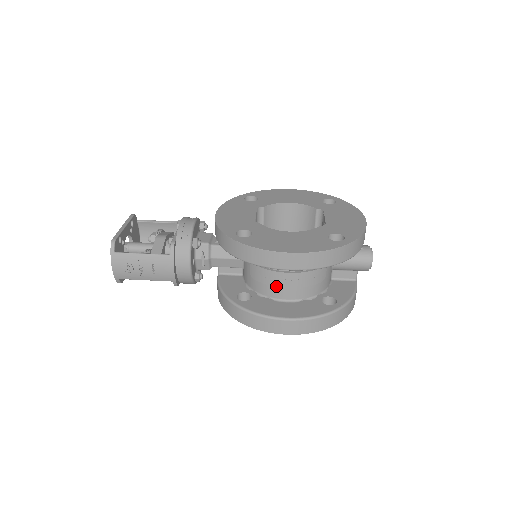
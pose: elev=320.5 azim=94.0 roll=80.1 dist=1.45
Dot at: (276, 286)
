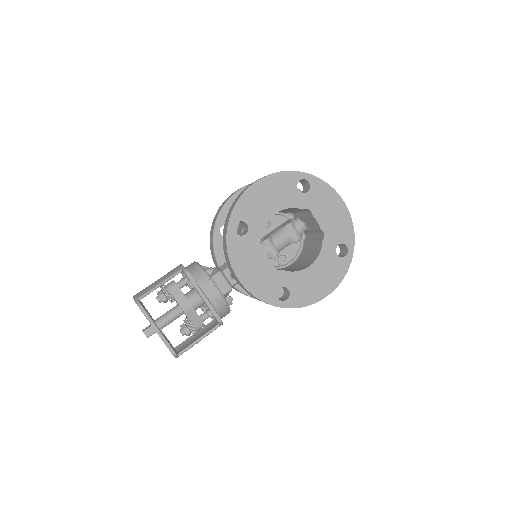
Dot at: occluded
